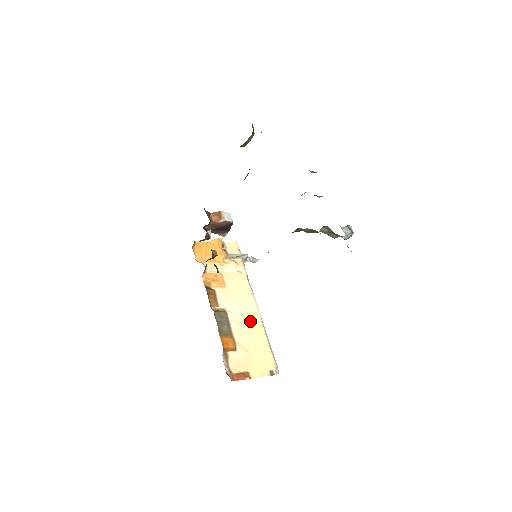
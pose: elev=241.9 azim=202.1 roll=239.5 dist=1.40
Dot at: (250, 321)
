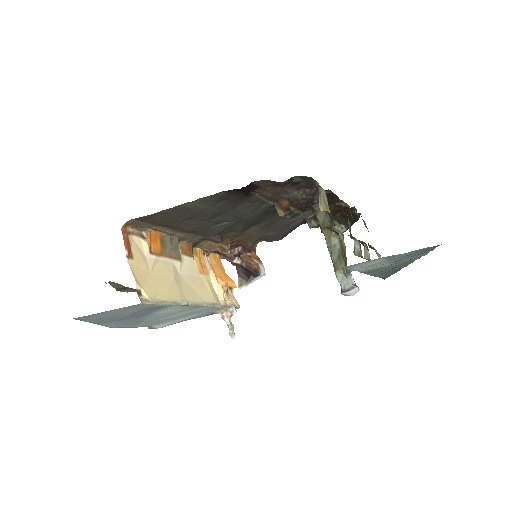
Dot at: (181, 287)
